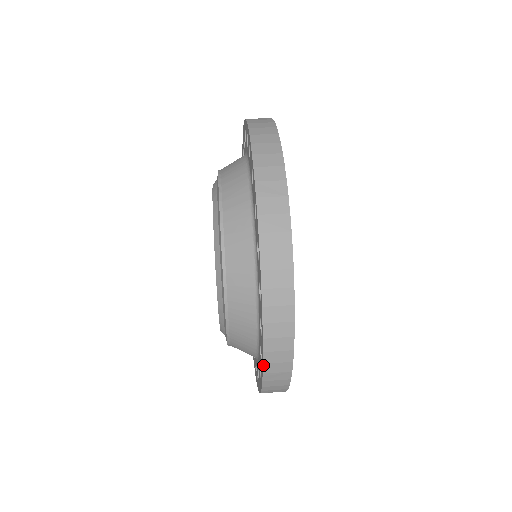
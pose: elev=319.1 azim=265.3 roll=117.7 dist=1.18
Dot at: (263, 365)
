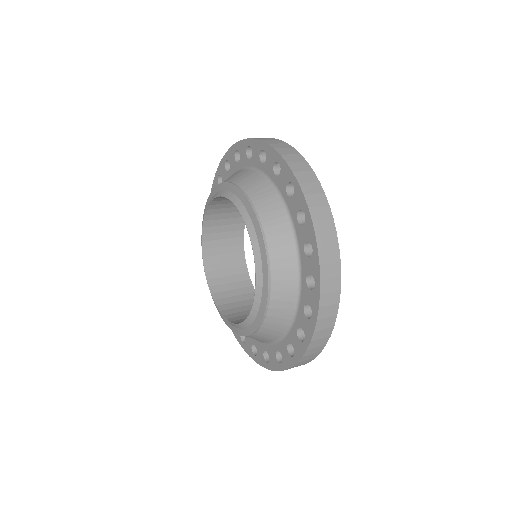
Dot at: (293, 174)
